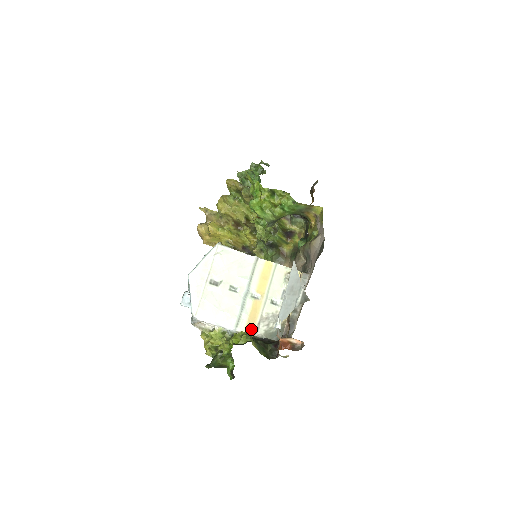
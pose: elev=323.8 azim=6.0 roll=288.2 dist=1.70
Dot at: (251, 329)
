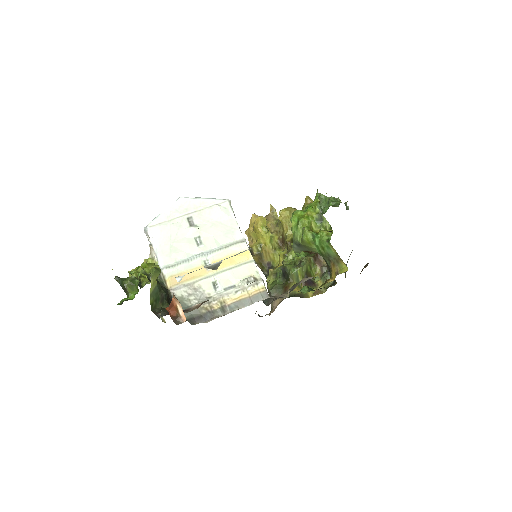
Dot at: (174, 282)
